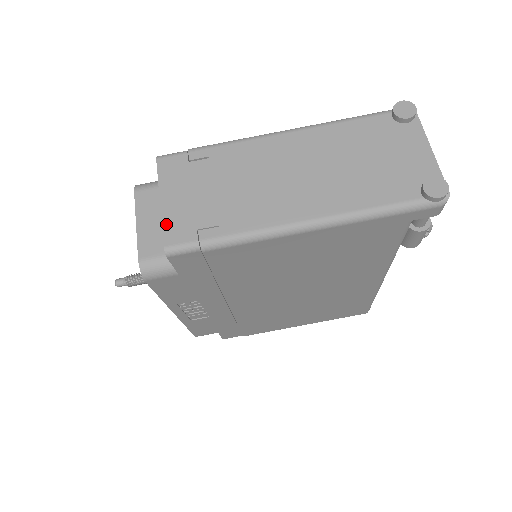
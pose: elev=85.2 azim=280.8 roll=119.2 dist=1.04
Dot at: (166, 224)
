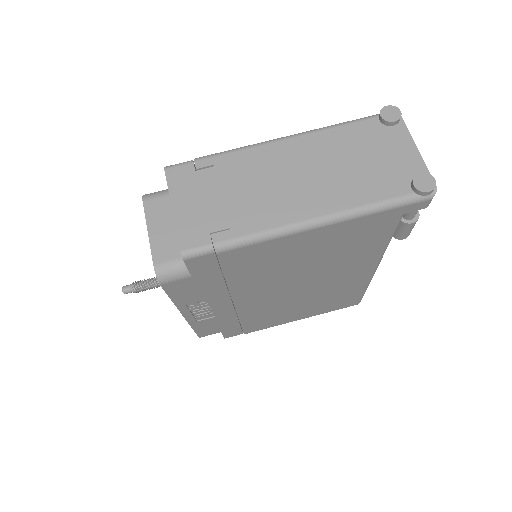
Dot at: (180, 230)
